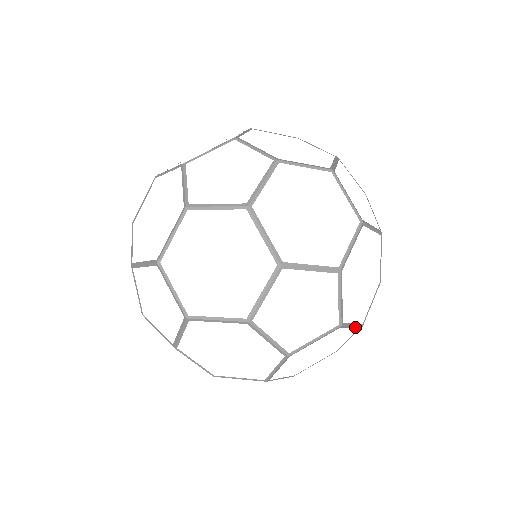
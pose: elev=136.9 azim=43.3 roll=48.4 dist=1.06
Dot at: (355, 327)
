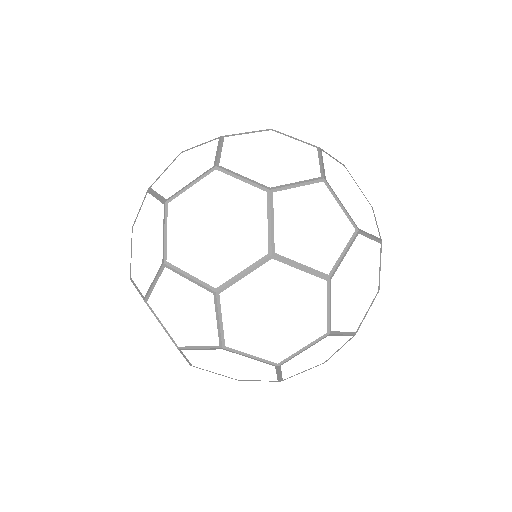
Dot at: (261, 361)
